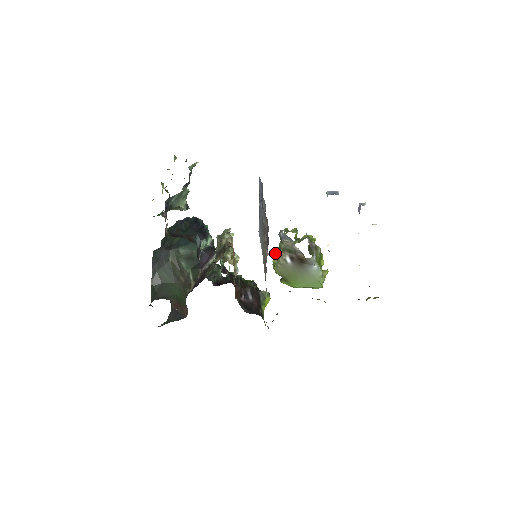
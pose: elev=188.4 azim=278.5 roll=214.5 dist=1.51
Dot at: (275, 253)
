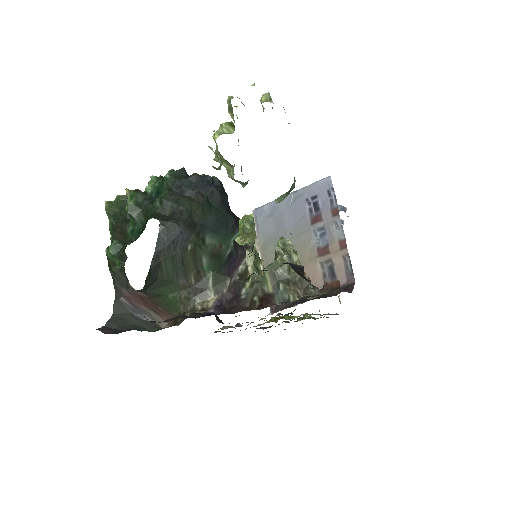
Dot at: (242, 237)
